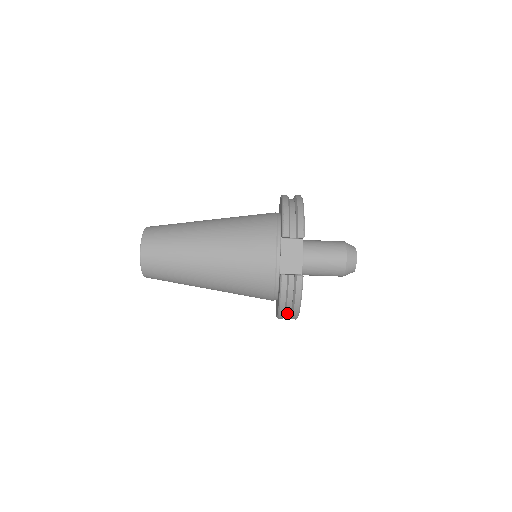
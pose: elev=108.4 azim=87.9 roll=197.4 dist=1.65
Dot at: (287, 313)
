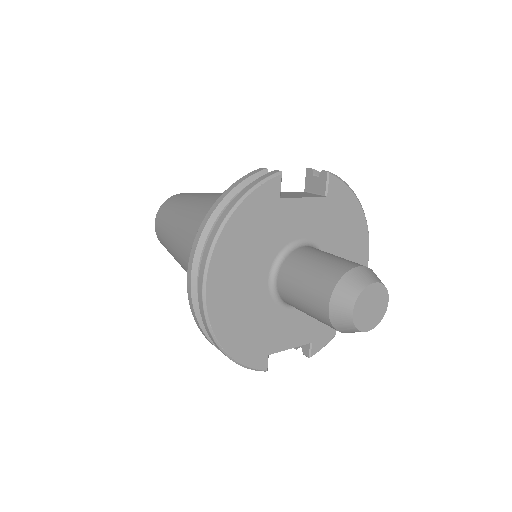
Dot at: occluded
